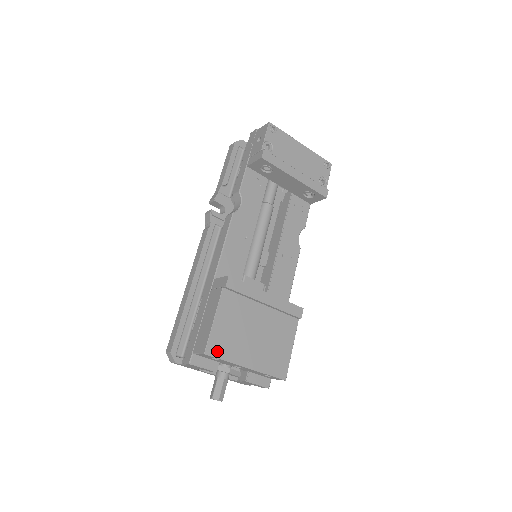
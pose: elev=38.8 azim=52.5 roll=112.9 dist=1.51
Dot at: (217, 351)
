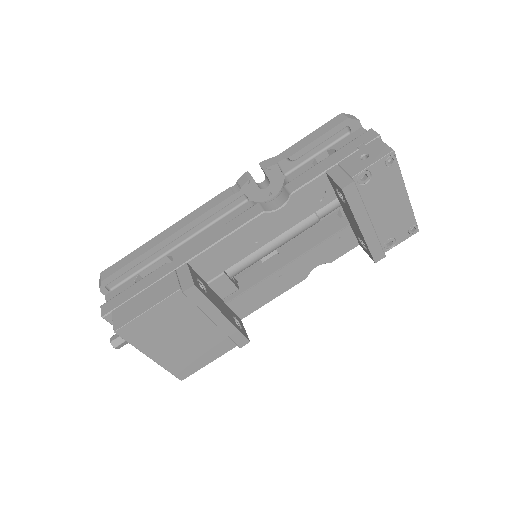
Dot at: (130, 335)
